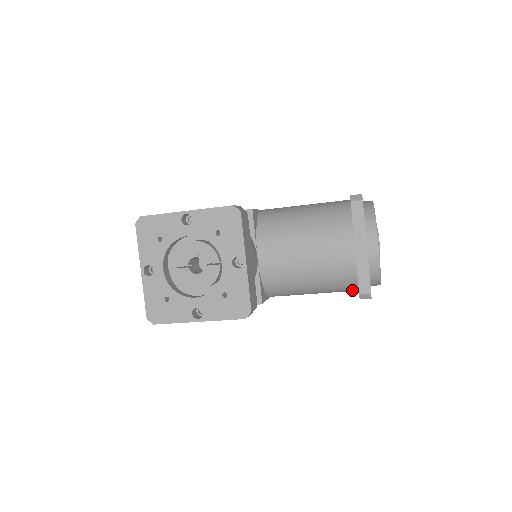
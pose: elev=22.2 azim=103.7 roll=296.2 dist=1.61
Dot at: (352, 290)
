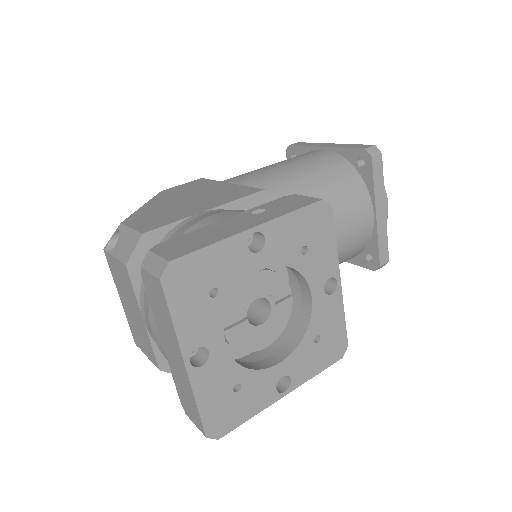
Dot at: occluded
